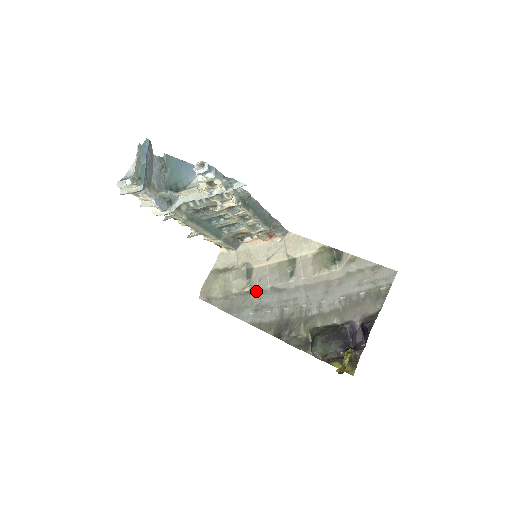
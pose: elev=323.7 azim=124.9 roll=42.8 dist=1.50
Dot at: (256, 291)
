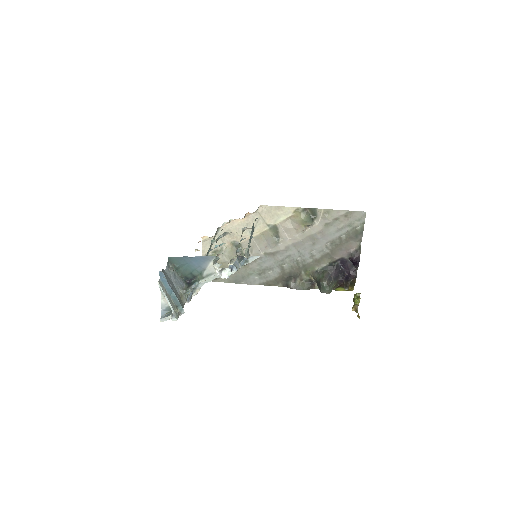
Dot at: occluded
